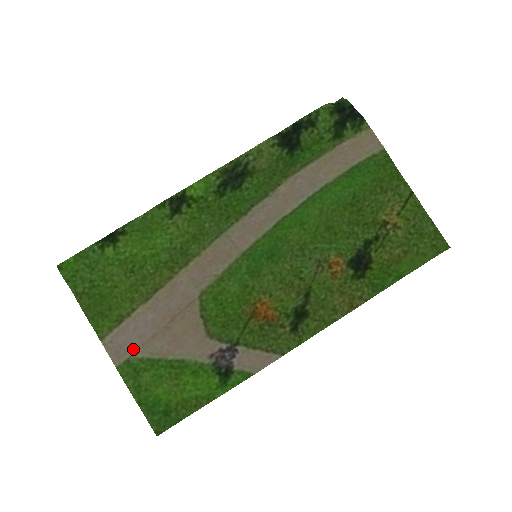
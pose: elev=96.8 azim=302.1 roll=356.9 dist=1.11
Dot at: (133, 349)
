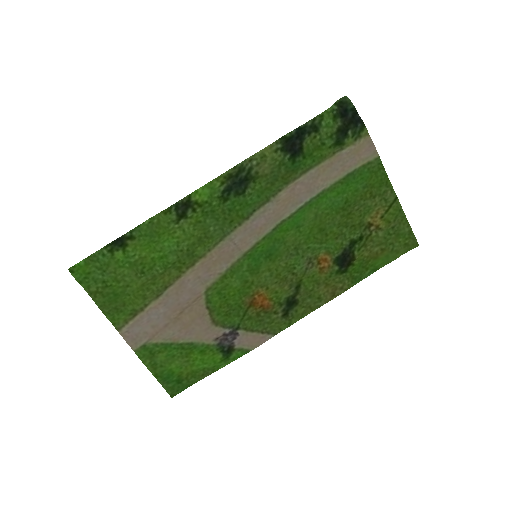
Dot at: (148, 337)
